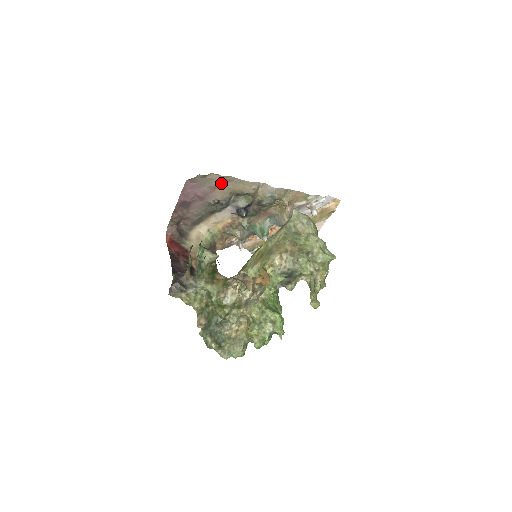
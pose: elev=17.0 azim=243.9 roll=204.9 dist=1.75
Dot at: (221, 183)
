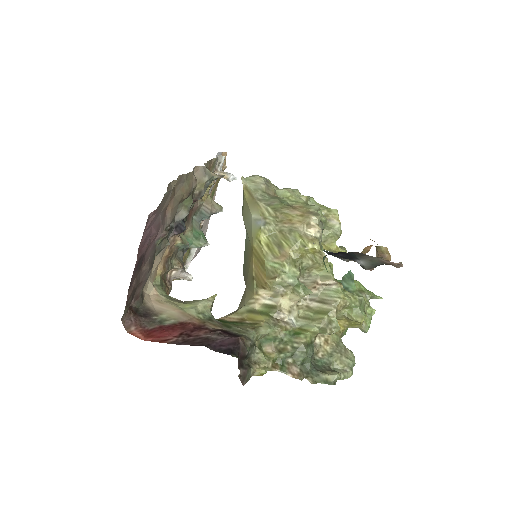
Dot at: (171, 194)
